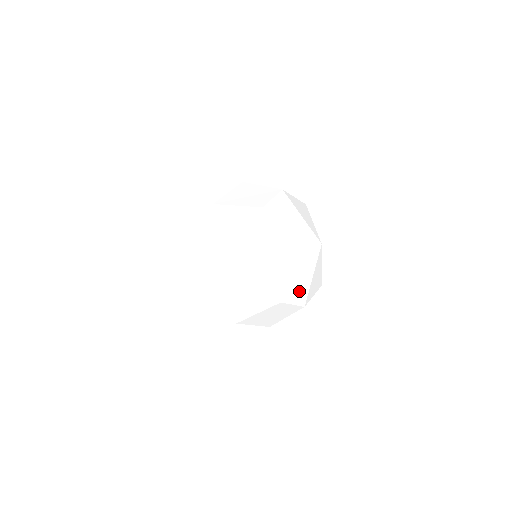
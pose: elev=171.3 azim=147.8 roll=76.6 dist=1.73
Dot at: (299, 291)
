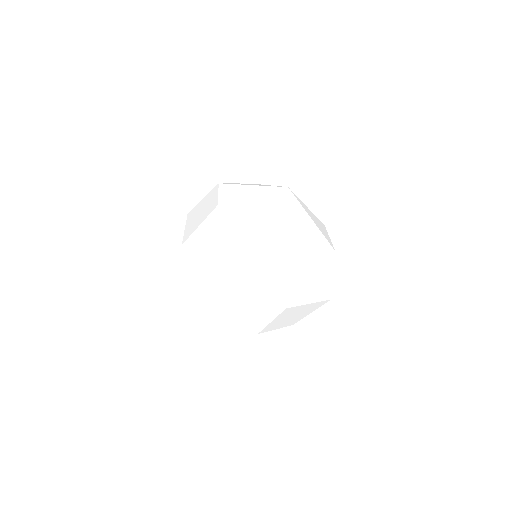
Dot at: (279, 232)
